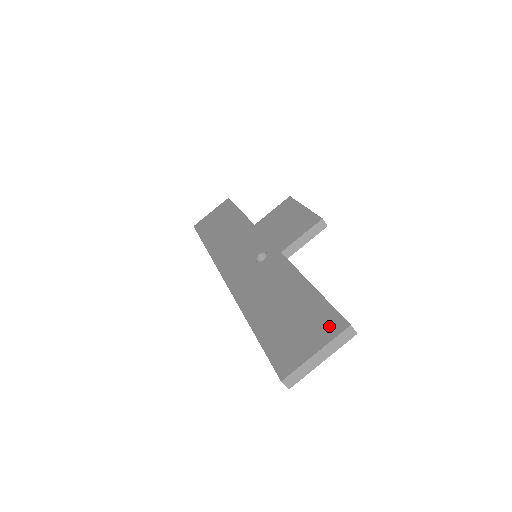
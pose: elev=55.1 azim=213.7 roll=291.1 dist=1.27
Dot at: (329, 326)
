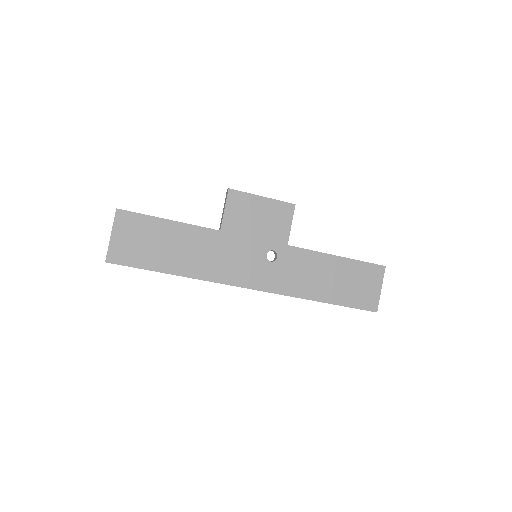
Dot at: (376, 273)
